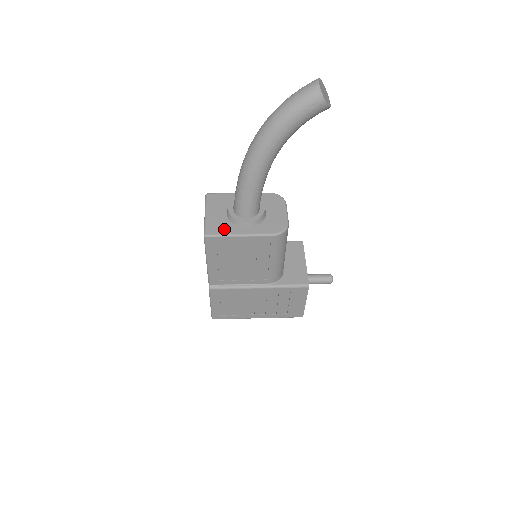
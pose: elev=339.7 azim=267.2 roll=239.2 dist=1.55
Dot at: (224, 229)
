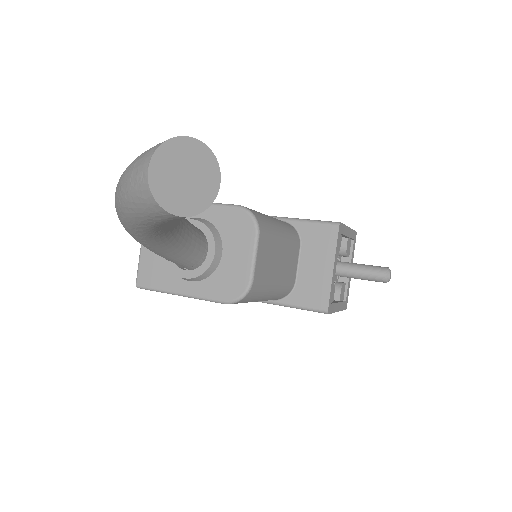
Dot at: (160, 279)
